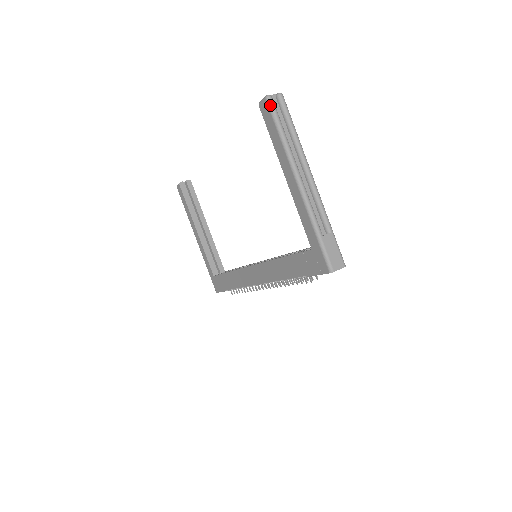
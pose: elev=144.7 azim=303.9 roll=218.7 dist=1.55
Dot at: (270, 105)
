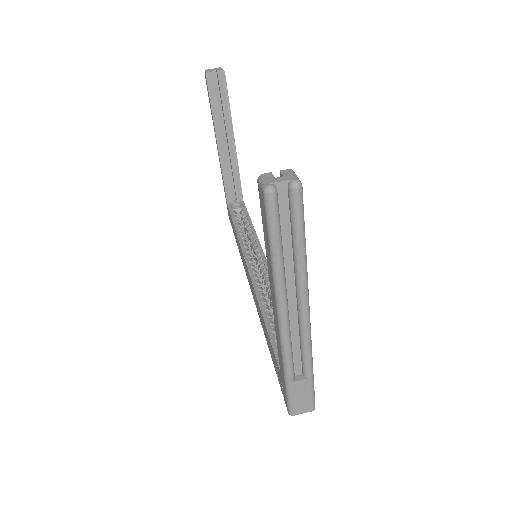
Dot at: (267, 207)
